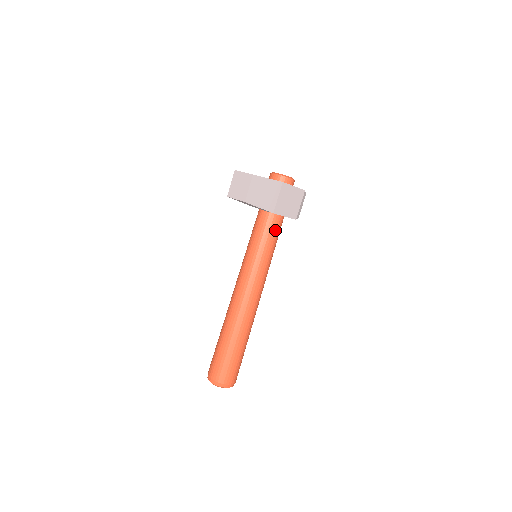
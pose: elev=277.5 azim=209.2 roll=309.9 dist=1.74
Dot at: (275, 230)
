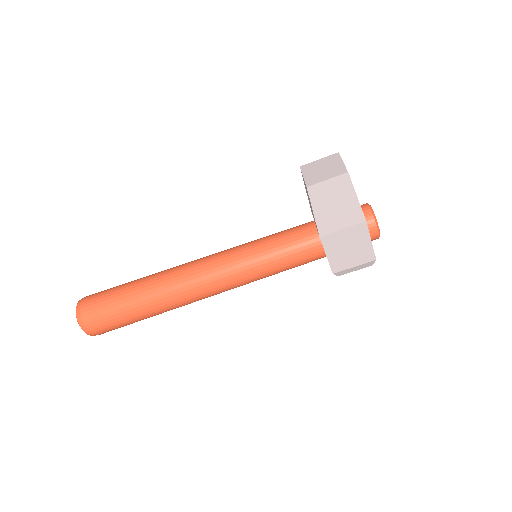
Dot at: (302, 255)
